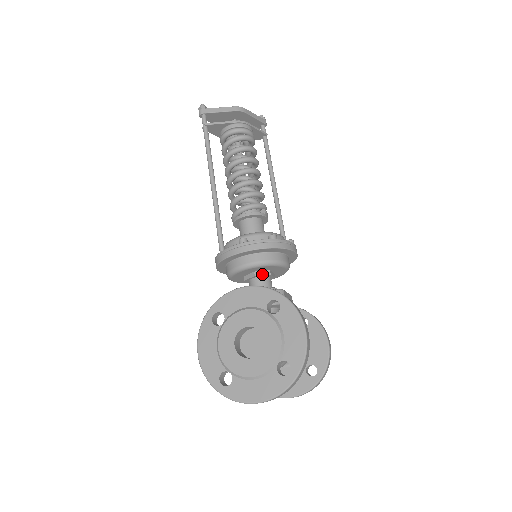
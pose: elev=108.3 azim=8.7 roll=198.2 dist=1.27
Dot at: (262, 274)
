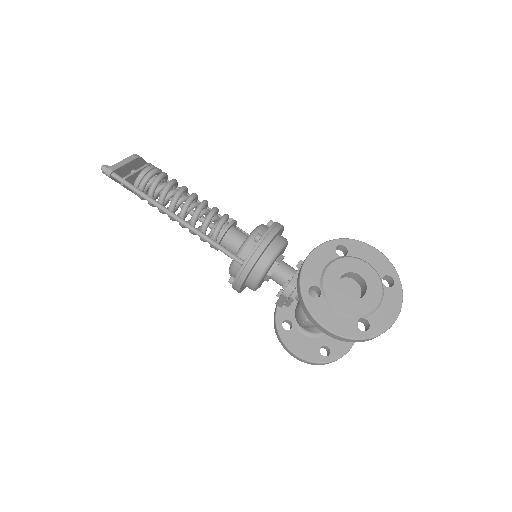
Dot at: (281, 259)
